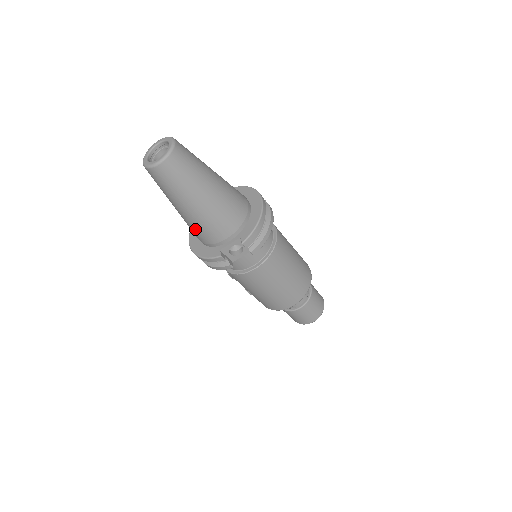
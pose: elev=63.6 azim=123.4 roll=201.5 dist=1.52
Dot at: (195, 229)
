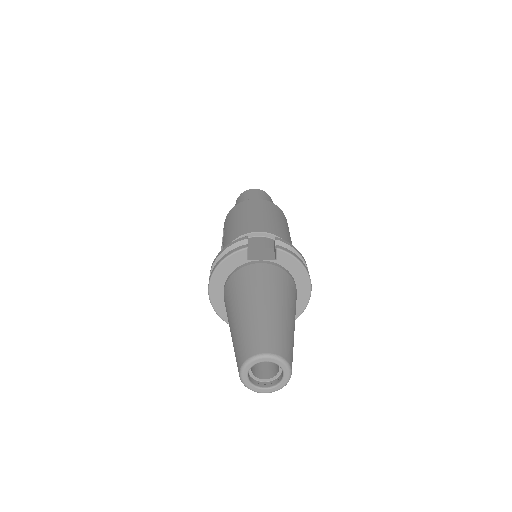
Dot at: occluded
